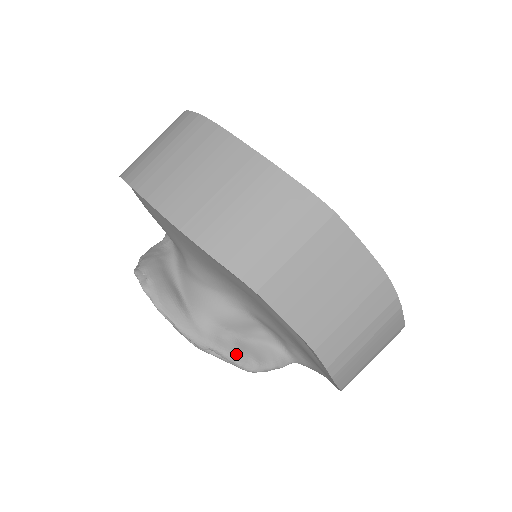
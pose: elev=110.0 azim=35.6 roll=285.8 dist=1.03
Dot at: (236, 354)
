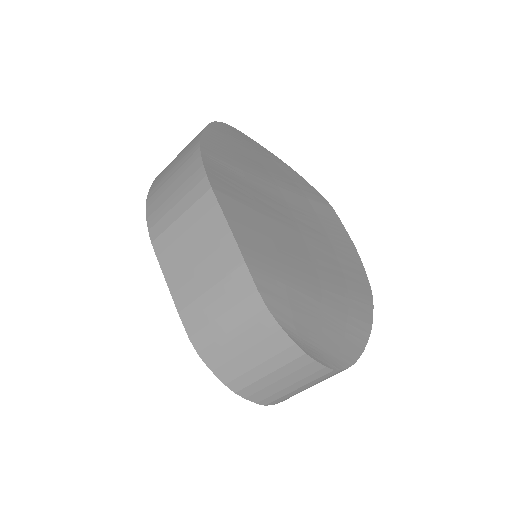
Dot at: occluded
